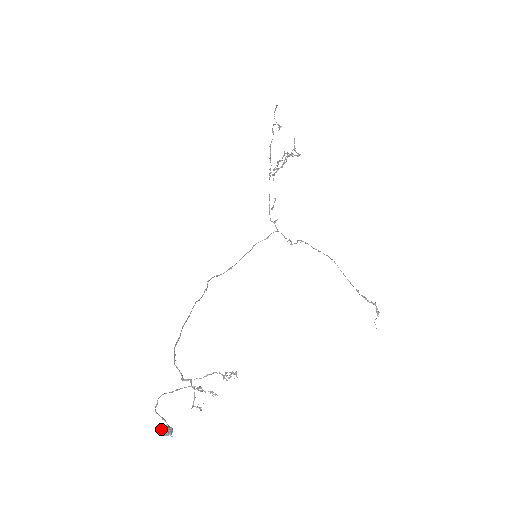
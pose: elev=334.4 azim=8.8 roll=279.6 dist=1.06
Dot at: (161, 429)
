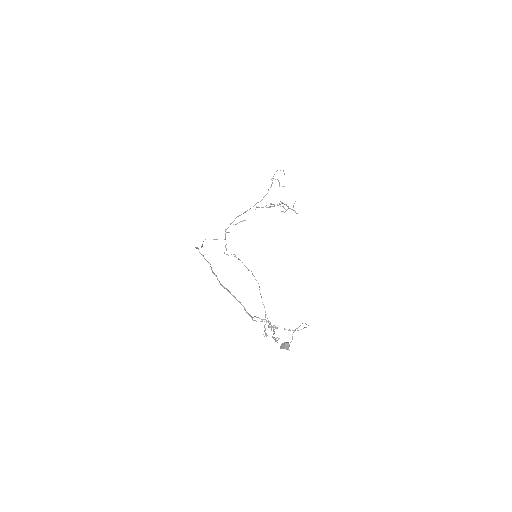
Dot at: occluded
